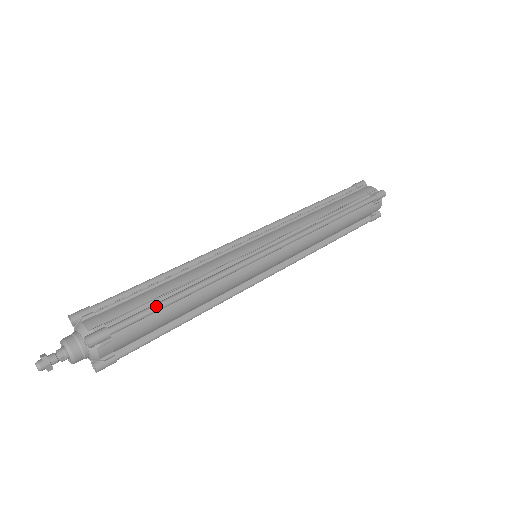
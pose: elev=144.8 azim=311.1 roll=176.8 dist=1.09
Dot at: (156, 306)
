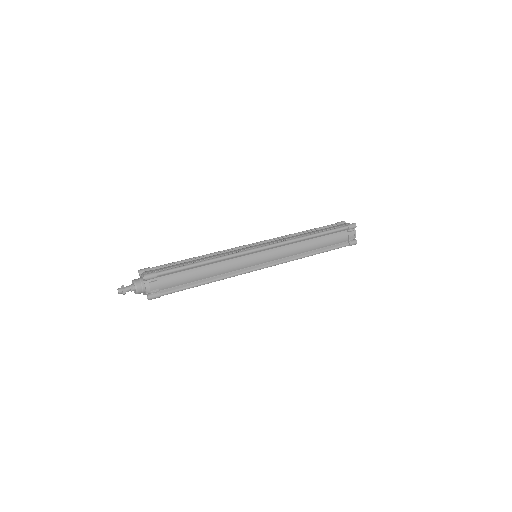
Dot at: (184, 266)
